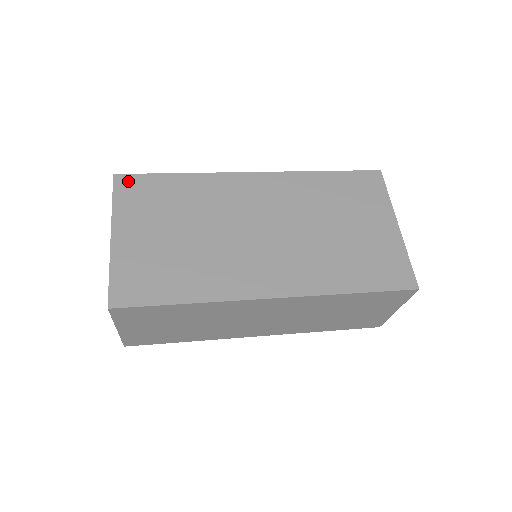
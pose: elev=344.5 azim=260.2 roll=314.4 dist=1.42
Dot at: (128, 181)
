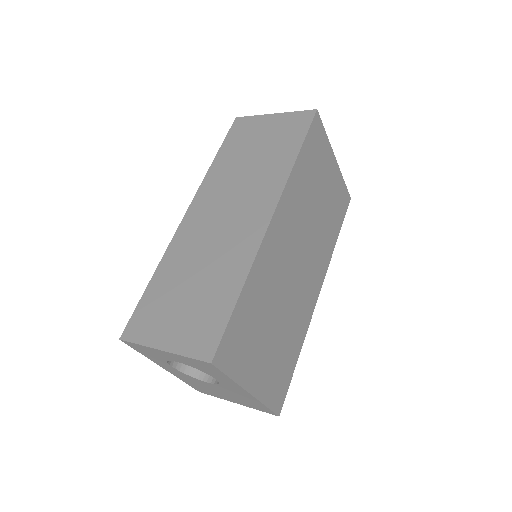
Dot at: (224, 351)
